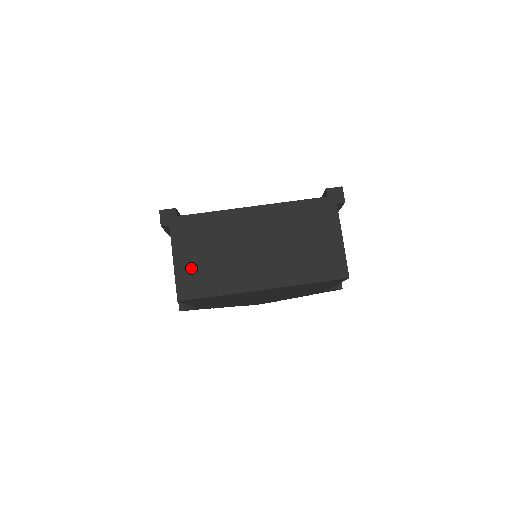
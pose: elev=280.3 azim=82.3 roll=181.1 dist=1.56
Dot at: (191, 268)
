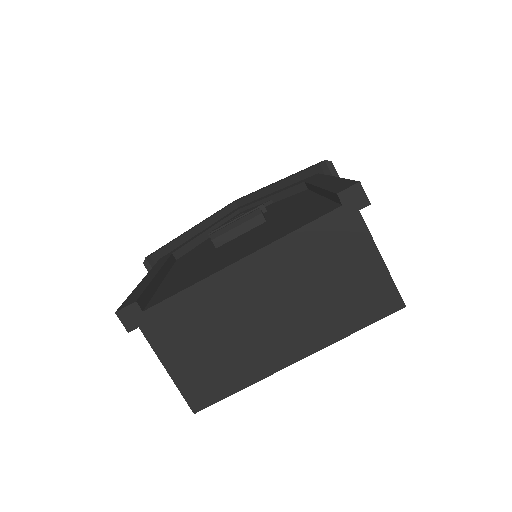
Dot at: (193, 370)
